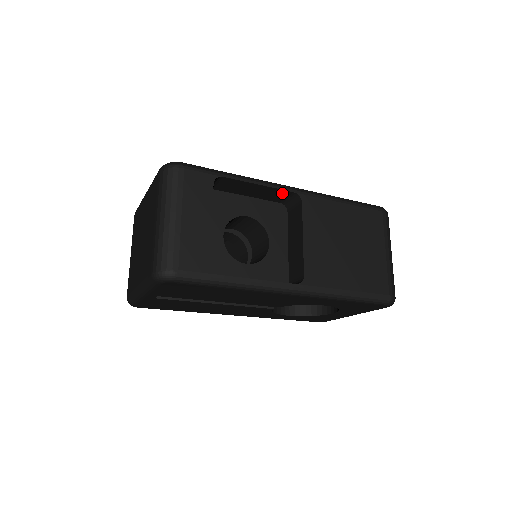
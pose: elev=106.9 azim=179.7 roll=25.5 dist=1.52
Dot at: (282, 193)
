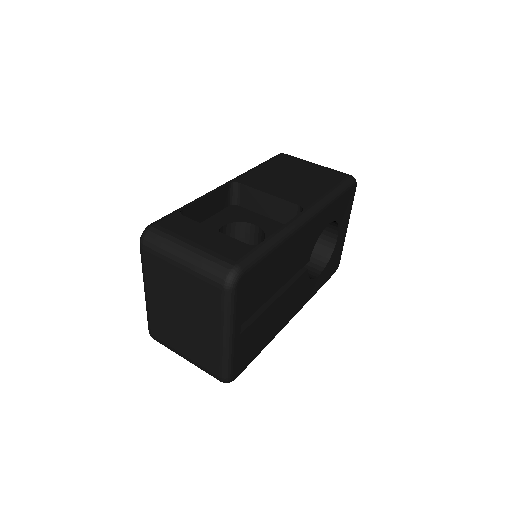
Dot at: (223, 192)
